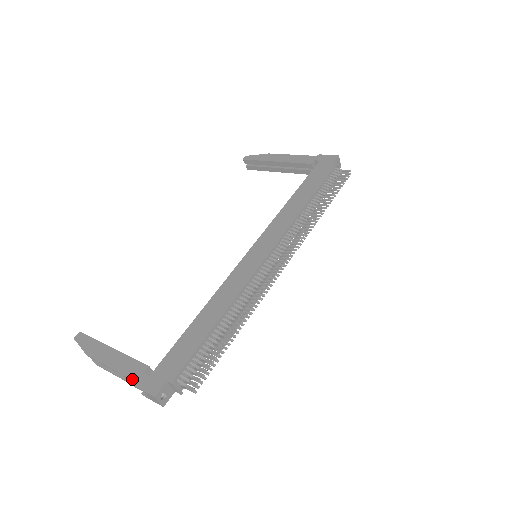
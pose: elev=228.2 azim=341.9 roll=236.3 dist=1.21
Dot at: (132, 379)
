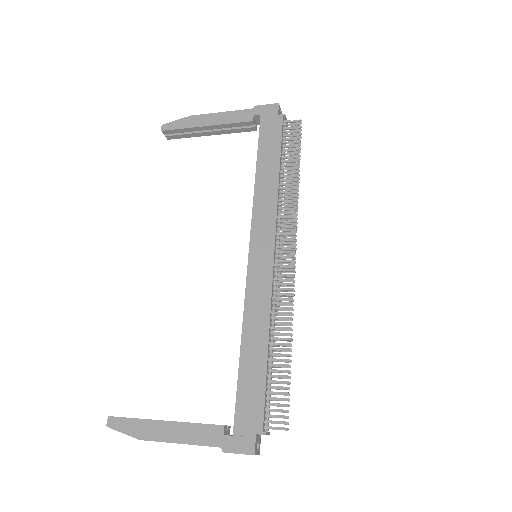
Dot at: (215, 446)
